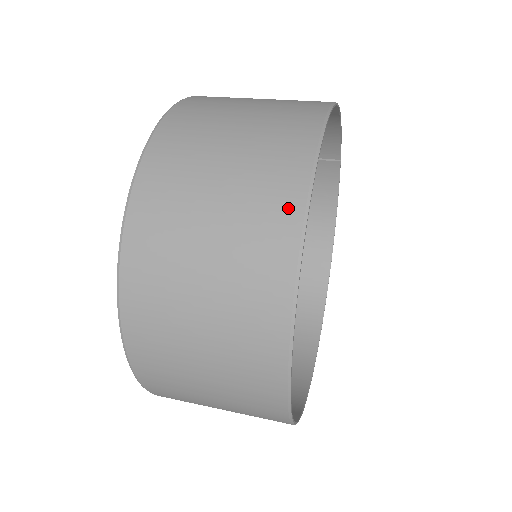
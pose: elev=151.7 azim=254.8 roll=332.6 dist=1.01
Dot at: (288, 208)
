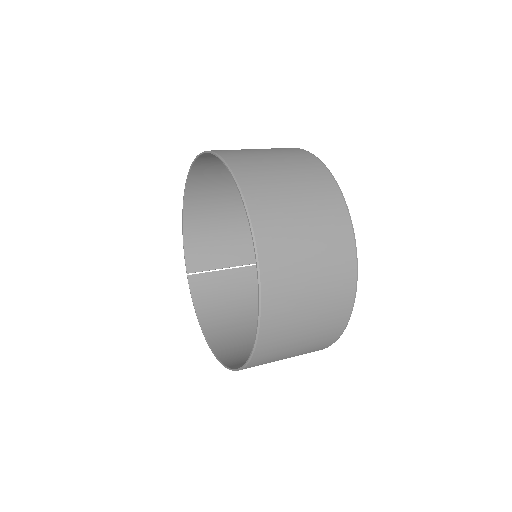
Dot at: occluded
